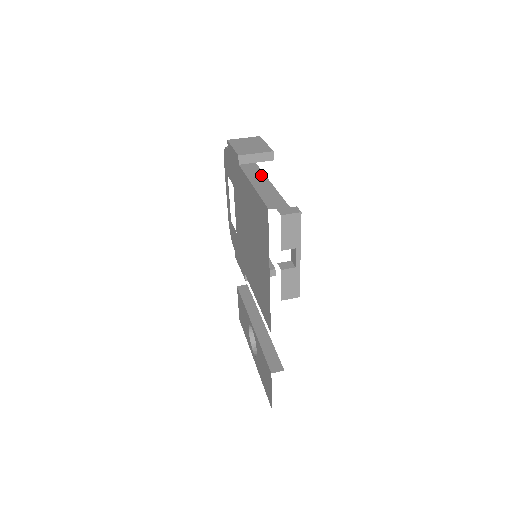
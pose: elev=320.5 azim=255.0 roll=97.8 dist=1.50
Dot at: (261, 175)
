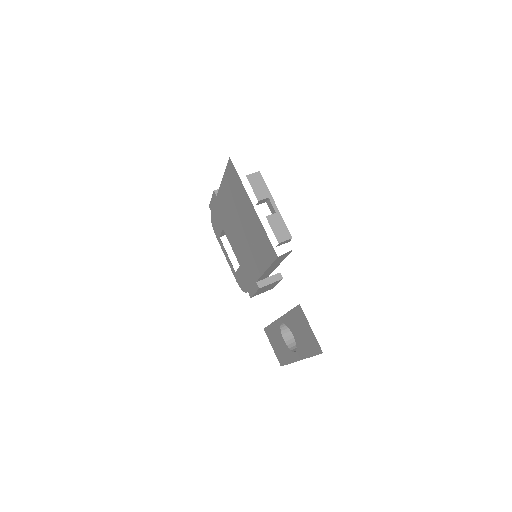
Dot at: occluded
